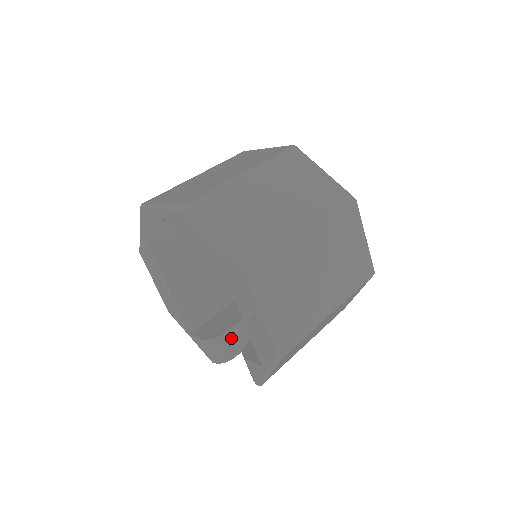
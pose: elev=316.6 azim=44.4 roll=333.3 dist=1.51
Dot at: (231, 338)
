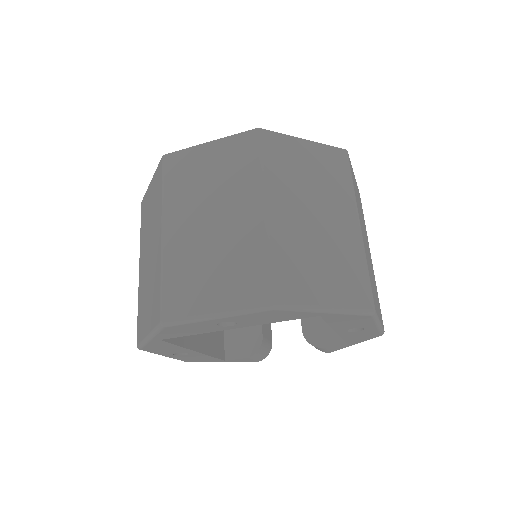
Dot at: (265, 334)
